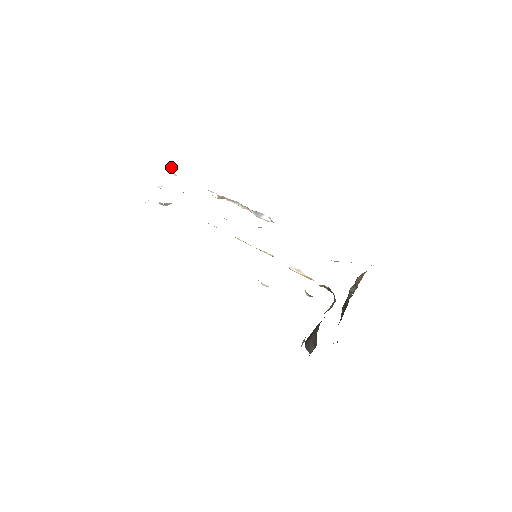
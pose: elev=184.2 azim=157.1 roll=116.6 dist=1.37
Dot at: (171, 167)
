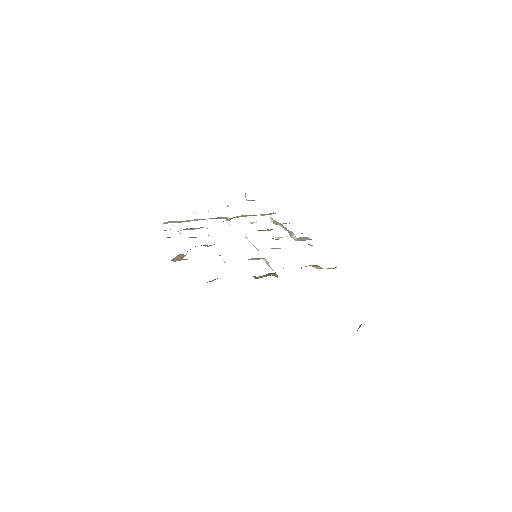
Dot at: (245, 193)
